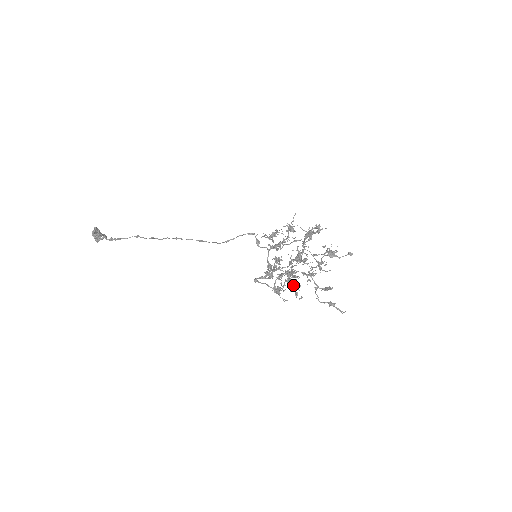
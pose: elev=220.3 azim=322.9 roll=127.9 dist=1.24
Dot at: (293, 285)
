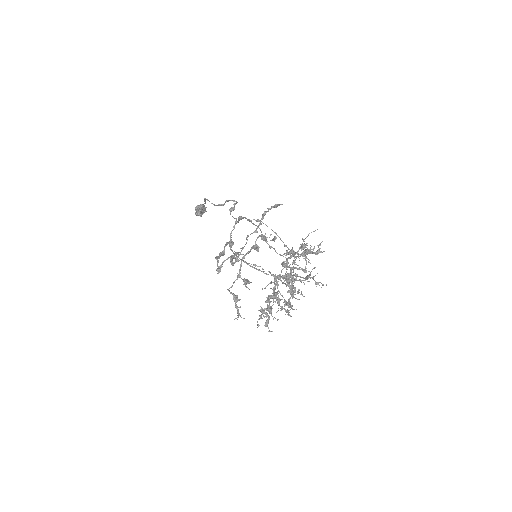
Dot at: (270, 308)
